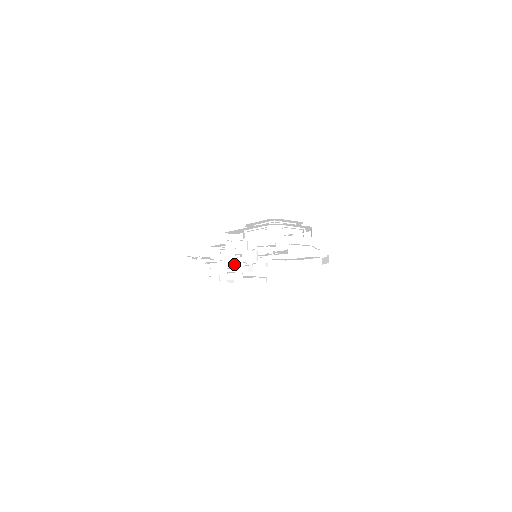
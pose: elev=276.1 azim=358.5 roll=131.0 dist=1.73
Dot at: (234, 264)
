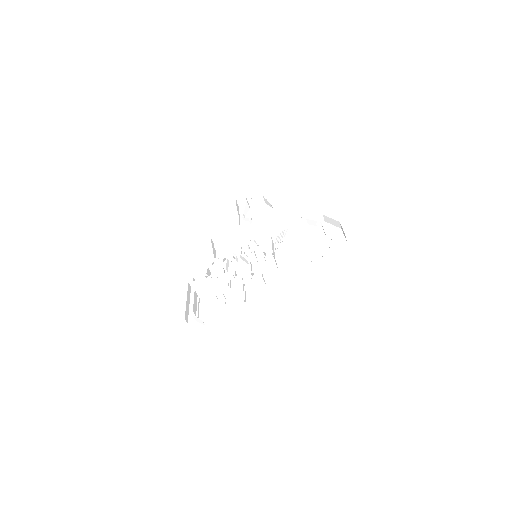
Dot at: (273, 216)
